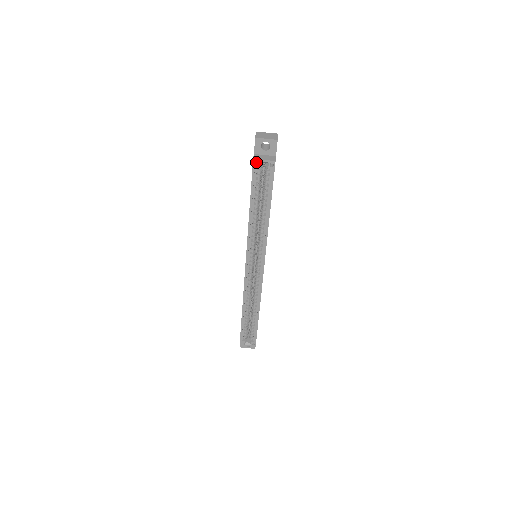
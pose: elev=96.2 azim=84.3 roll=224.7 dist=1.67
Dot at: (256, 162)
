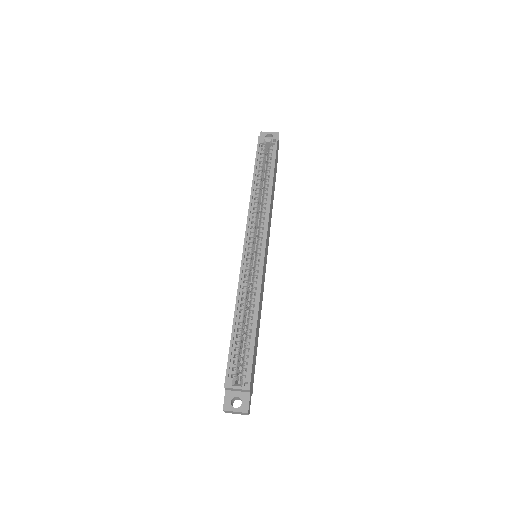
Dot at: (261, 139)
